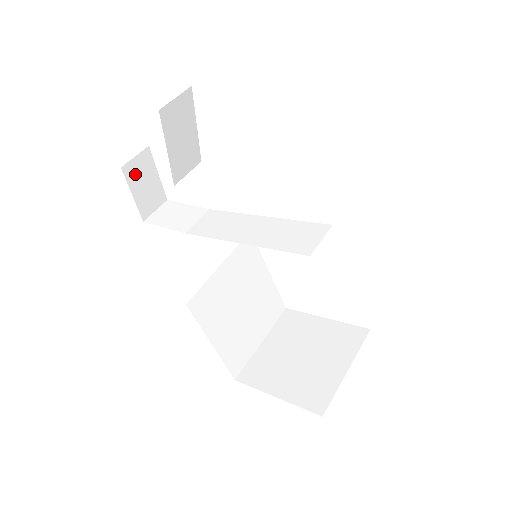
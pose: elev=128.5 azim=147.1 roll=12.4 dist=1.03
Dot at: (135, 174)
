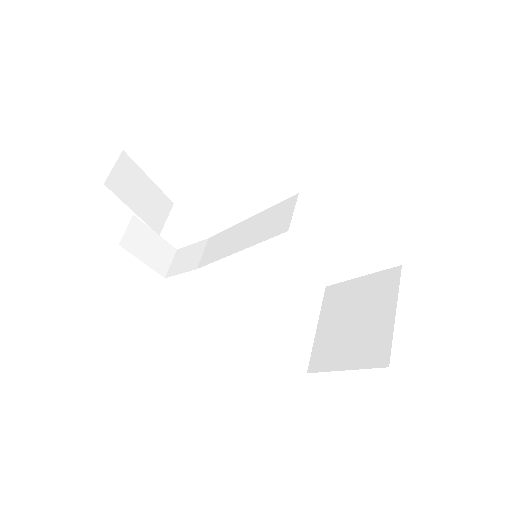
Dot at: (134, 243)
